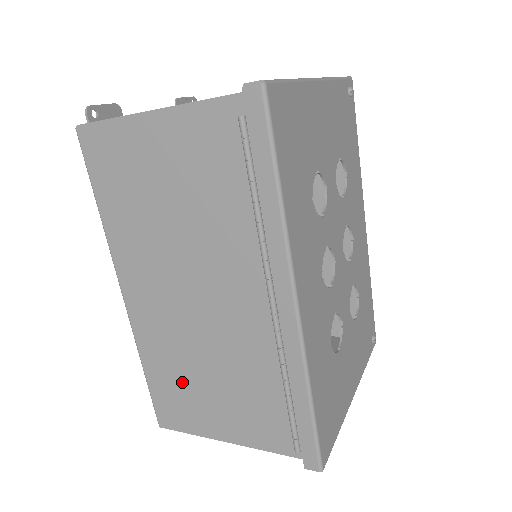
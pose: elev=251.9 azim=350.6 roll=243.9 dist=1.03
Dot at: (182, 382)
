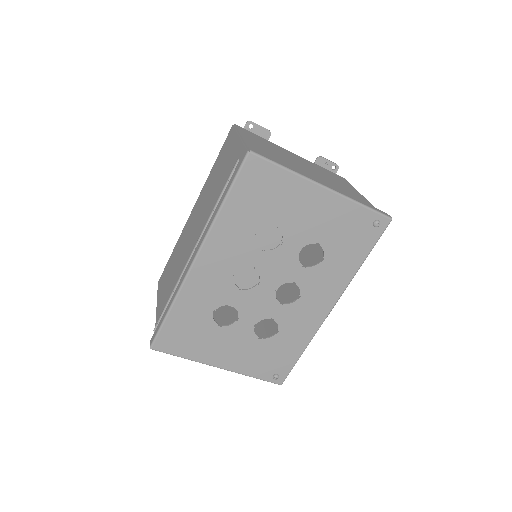
Dot at: (171, 266)
